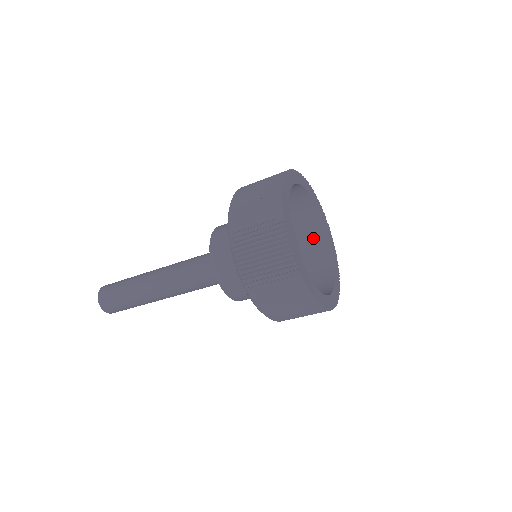
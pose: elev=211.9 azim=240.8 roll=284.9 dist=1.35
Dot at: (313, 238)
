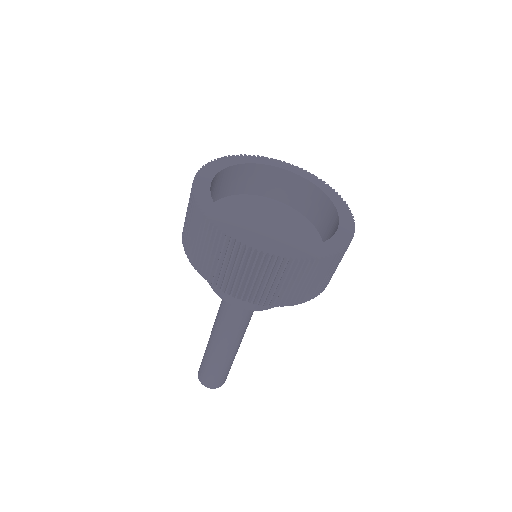
Dot at: (278, 184)
